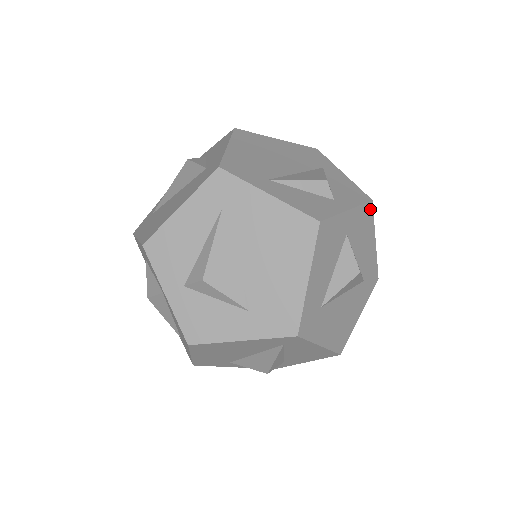
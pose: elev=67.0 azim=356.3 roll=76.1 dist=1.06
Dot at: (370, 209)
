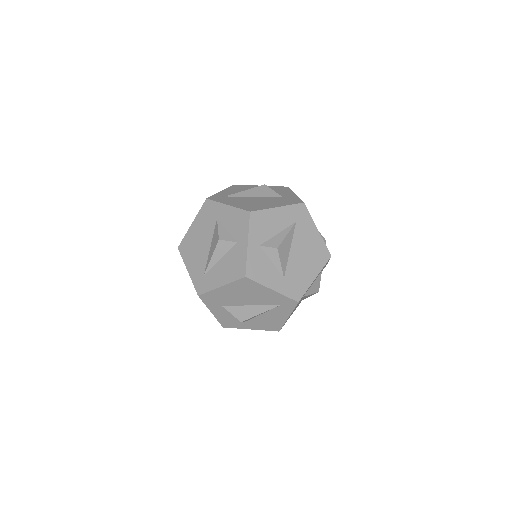
Dot at: occluded
